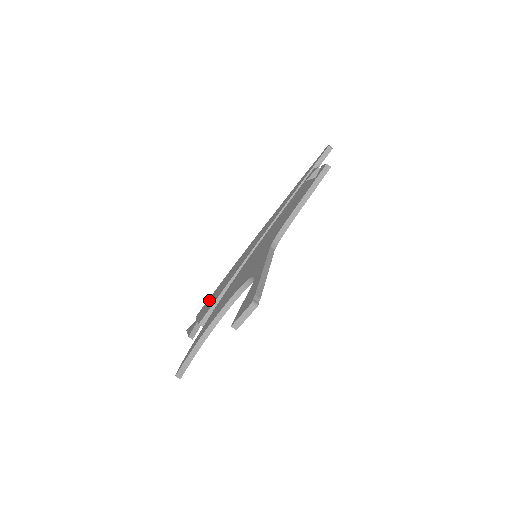
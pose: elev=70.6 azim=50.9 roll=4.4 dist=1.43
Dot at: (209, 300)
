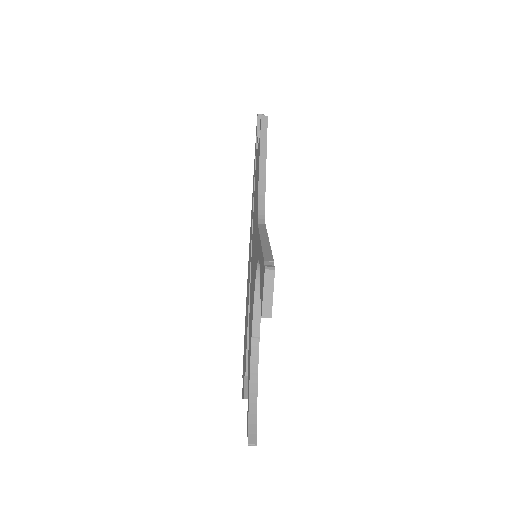
Dot at: (244, 347)
